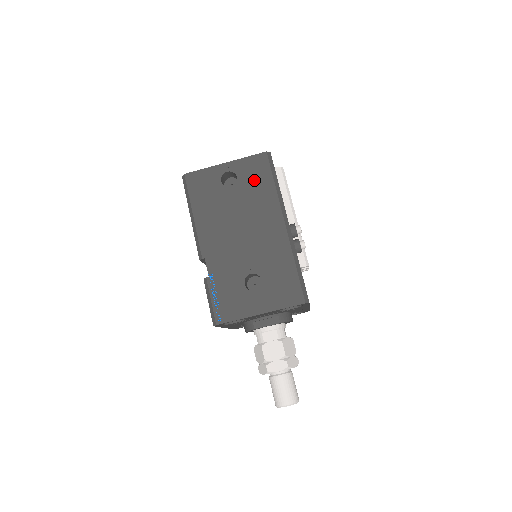
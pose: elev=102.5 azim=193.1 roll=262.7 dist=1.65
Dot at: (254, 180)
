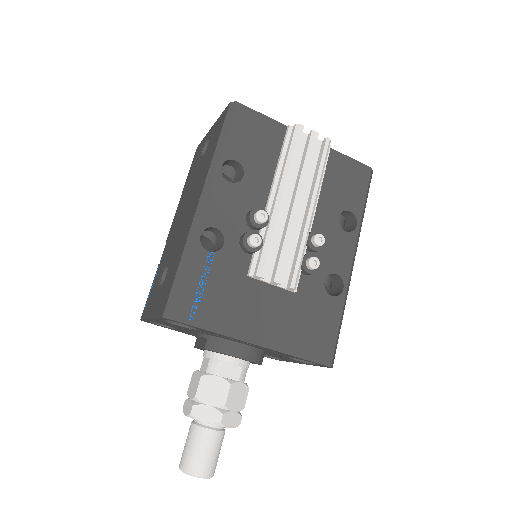
Dot at: (212, 144)
